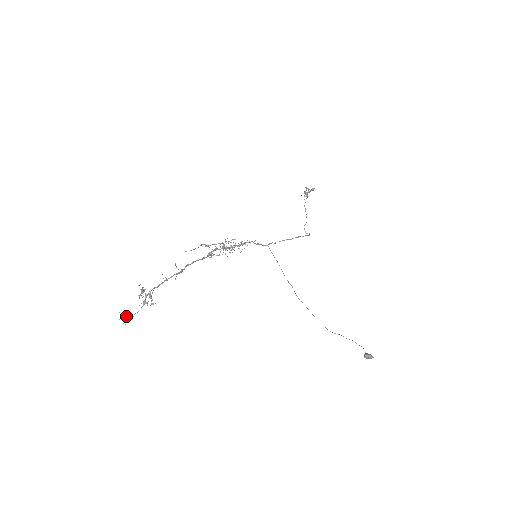
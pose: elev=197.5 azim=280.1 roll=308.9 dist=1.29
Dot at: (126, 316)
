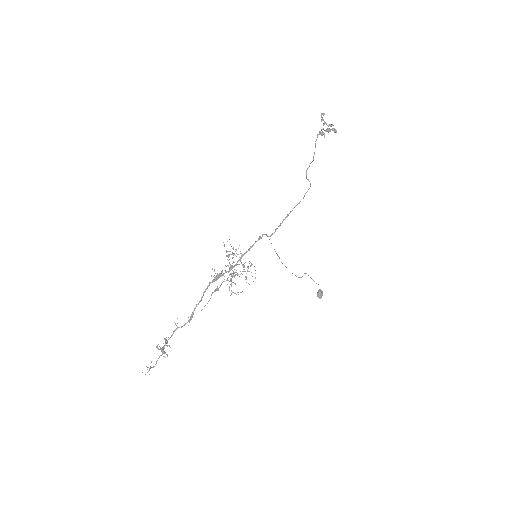
Dot at: (150, 368)
